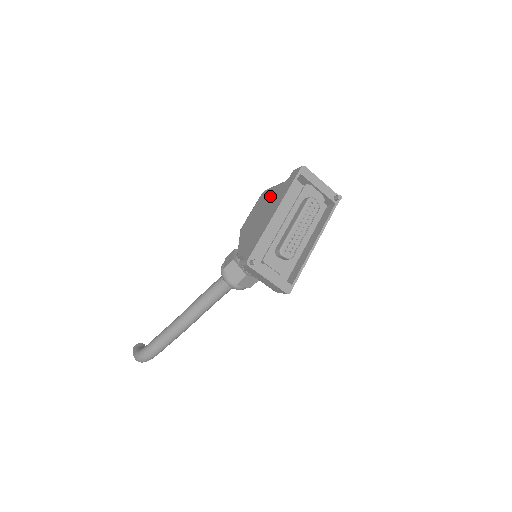
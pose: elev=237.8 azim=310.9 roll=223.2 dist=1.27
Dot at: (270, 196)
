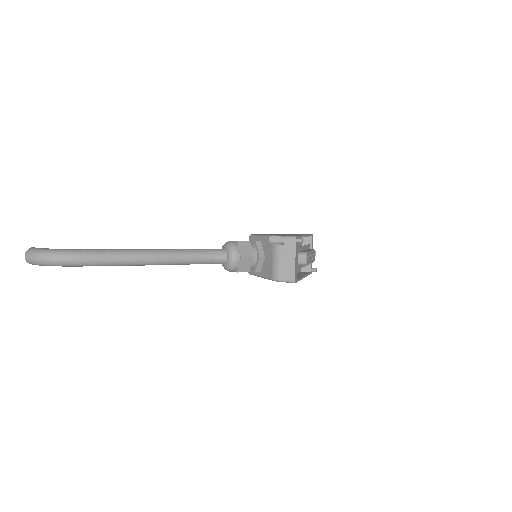
Dot at: occluded
